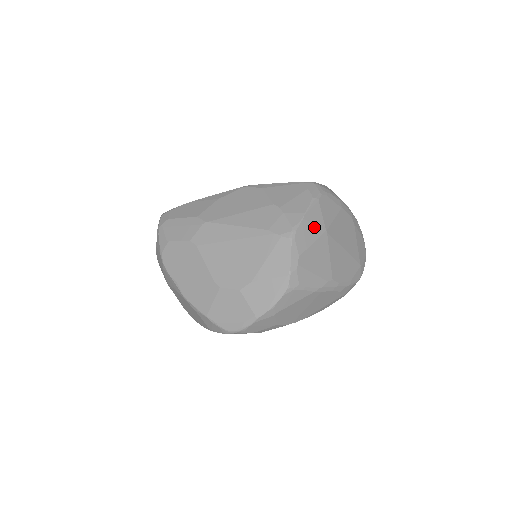
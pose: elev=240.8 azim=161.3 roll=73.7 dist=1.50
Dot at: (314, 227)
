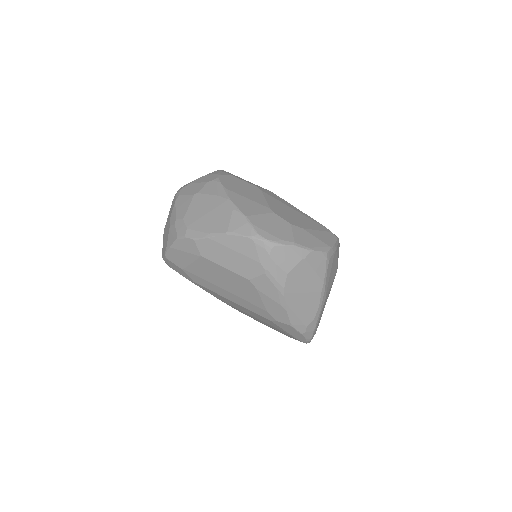
Dot at: (338, 257)
